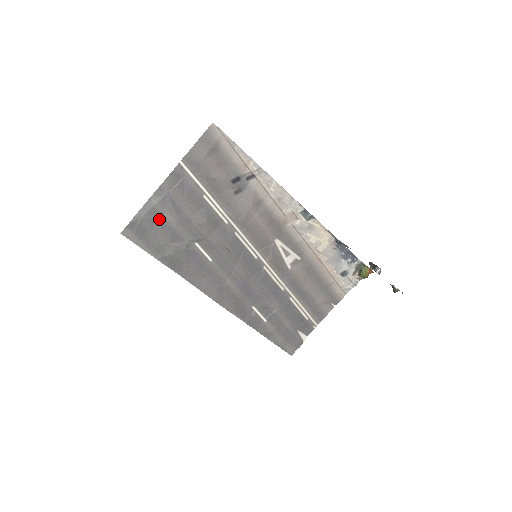
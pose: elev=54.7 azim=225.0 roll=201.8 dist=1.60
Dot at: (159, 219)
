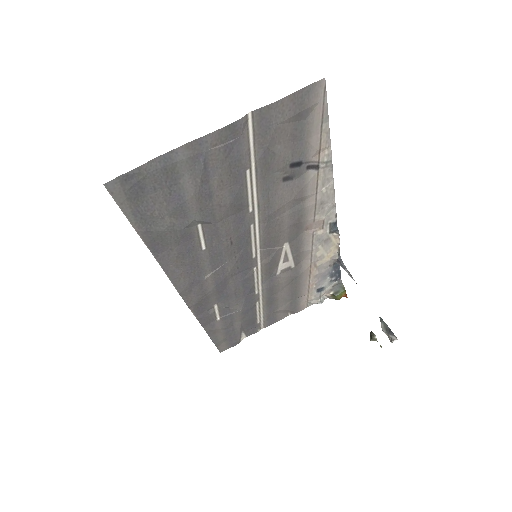
Dot at: (172, 181)
